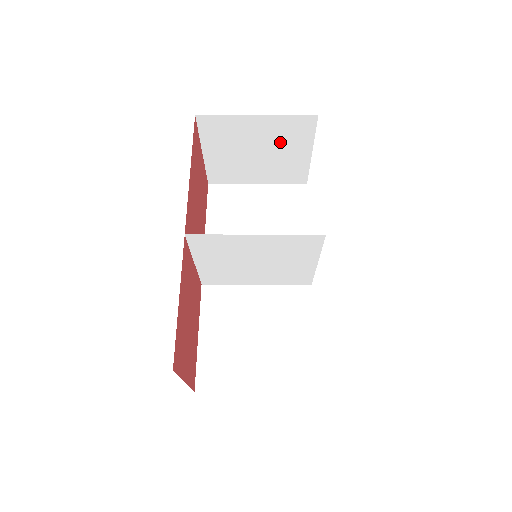
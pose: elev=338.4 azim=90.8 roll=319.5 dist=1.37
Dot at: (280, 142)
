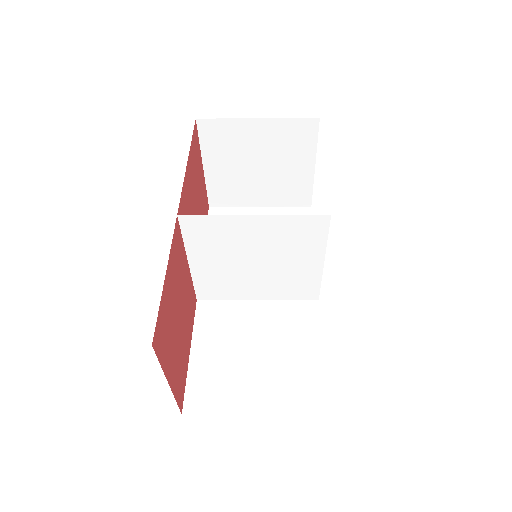
Dot at: (282, 152)
